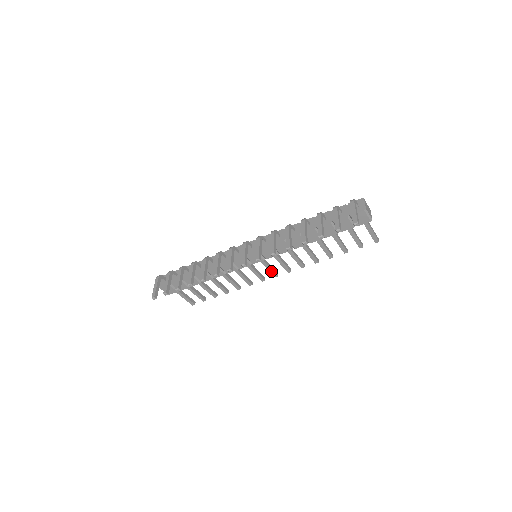
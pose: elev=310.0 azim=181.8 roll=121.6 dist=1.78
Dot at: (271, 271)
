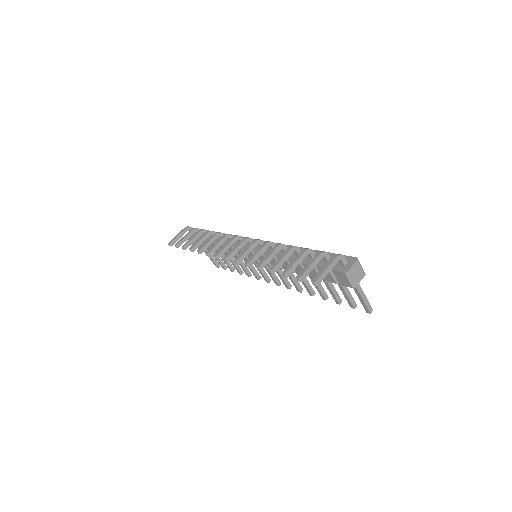
Dot at: (272, 277)
